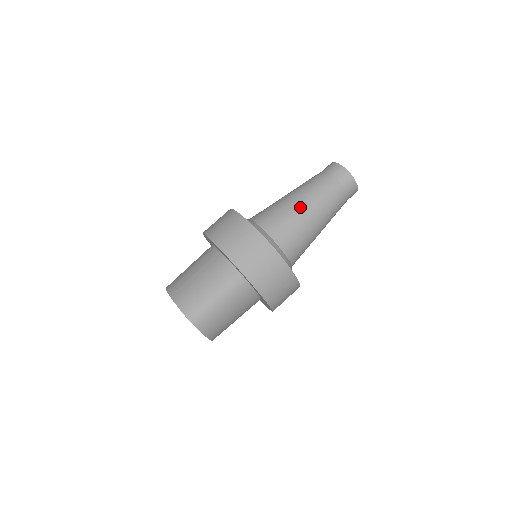
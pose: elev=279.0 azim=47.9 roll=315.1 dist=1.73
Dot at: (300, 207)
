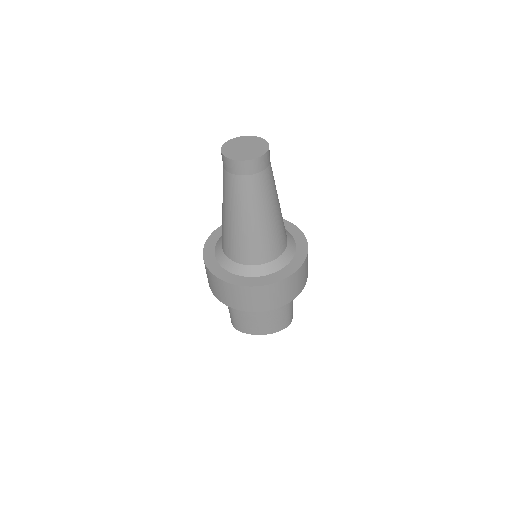
Dot at: (269, 222)
